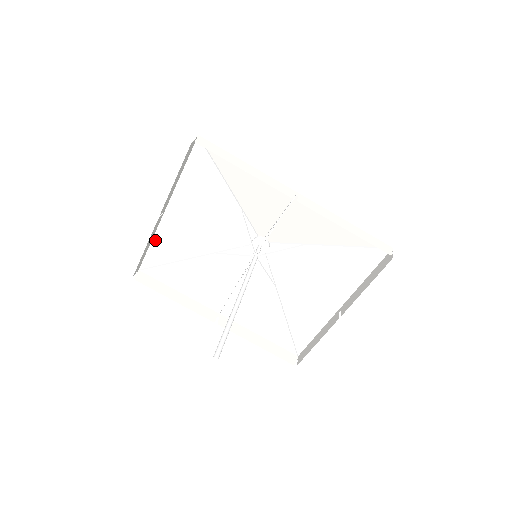
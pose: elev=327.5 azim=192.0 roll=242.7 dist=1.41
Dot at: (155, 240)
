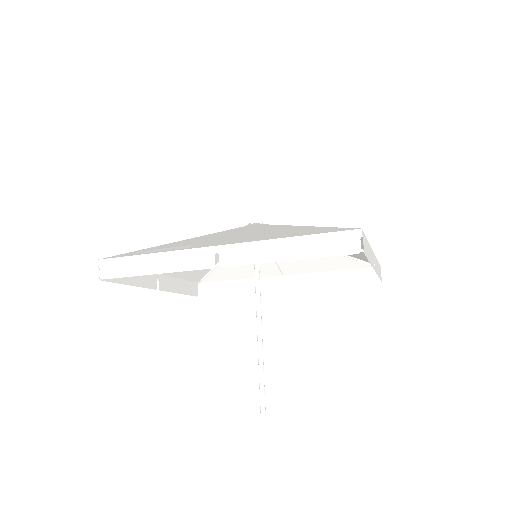
Dot at: (181, 277)
